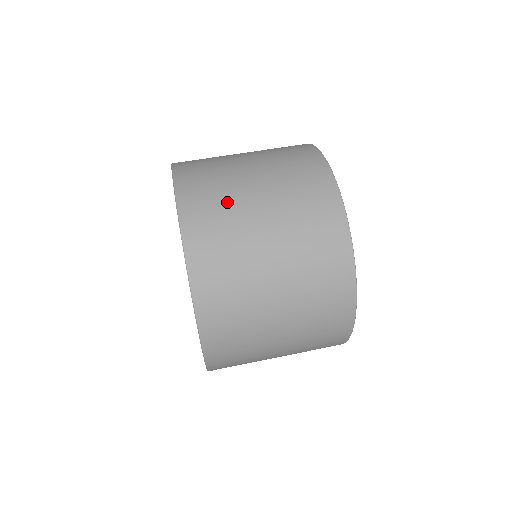
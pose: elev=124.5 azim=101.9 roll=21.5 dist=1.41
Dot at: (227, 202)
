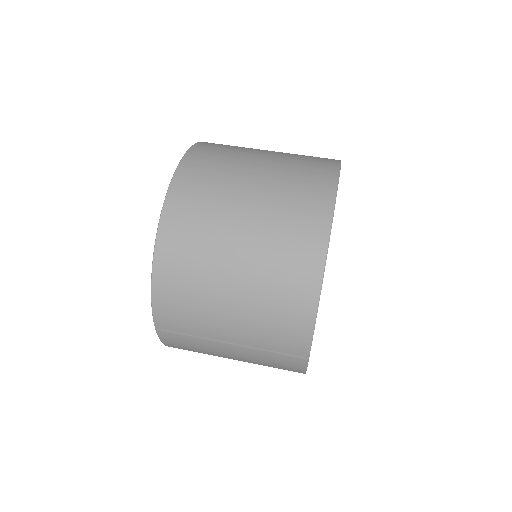
Dot at: (234, 153)
